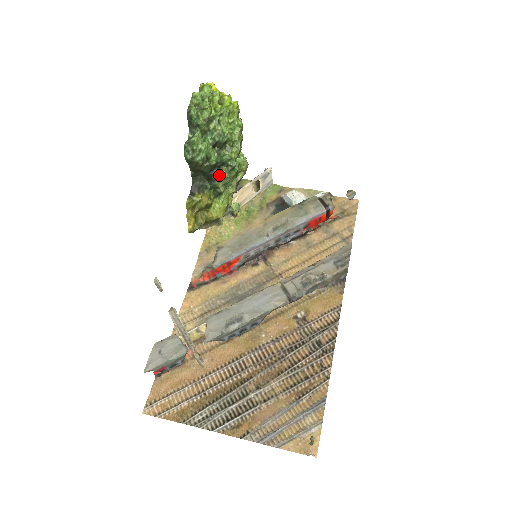
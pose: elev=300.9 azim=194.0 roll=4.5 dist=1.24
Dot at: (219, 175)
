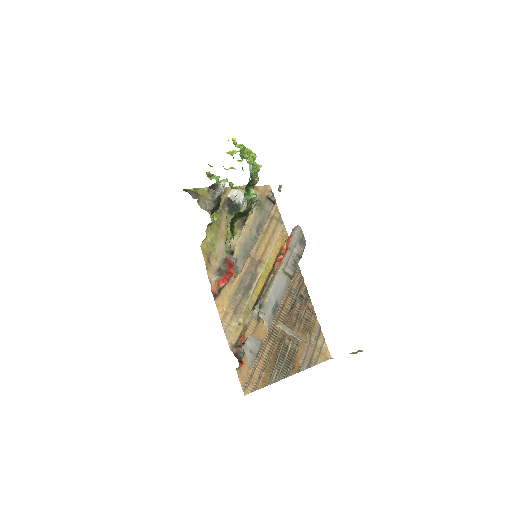
Dot at: (250, 212)
